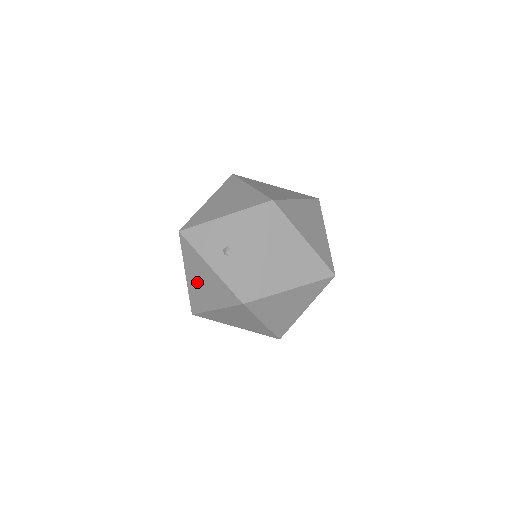
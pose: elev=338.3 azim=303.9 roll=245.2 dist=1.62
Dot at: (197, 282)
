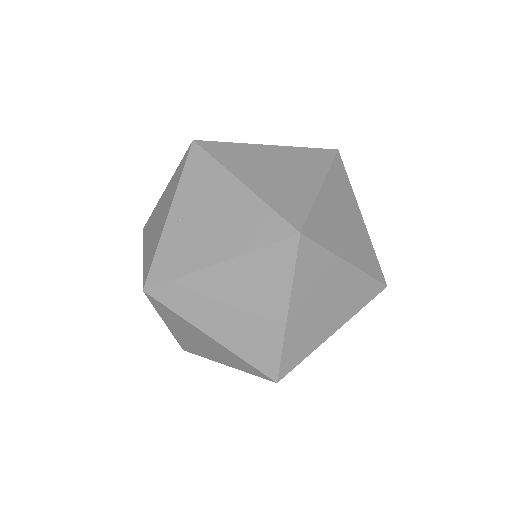
Dot at: occluded
